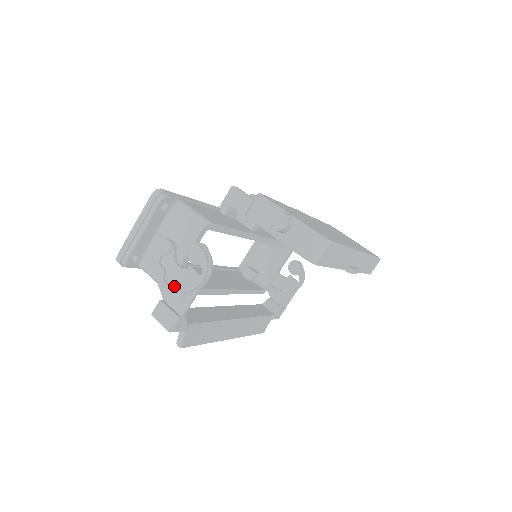
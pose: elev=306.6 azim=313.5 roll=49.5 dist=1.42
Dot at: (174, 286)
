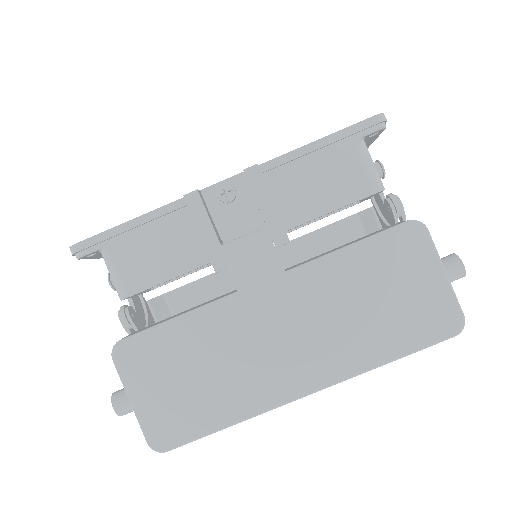
Dot at: occluded
